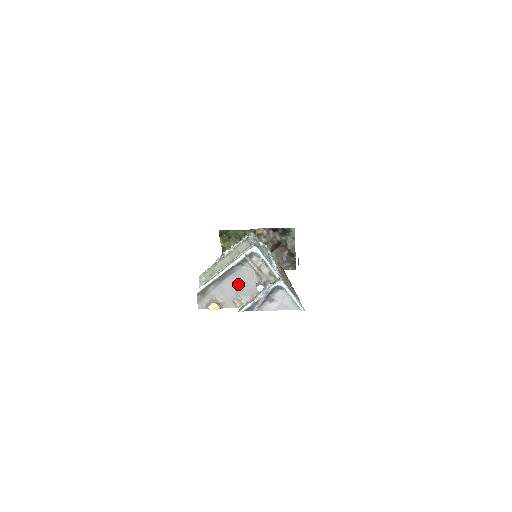
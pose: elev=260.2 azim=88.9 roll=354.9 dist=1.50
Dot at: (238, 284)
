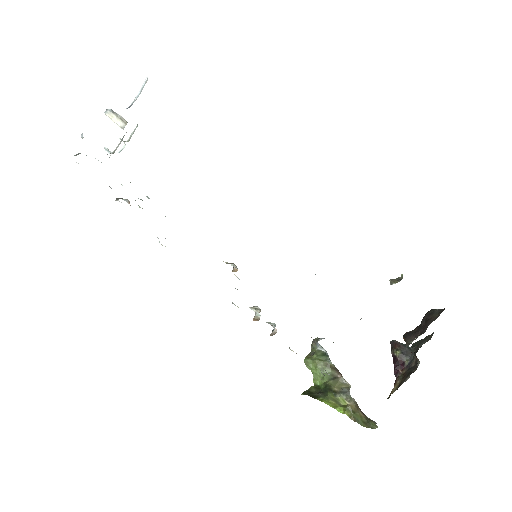
Dot at: occluded
